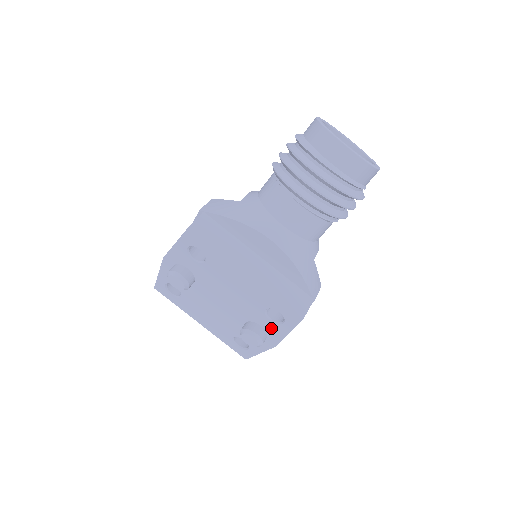
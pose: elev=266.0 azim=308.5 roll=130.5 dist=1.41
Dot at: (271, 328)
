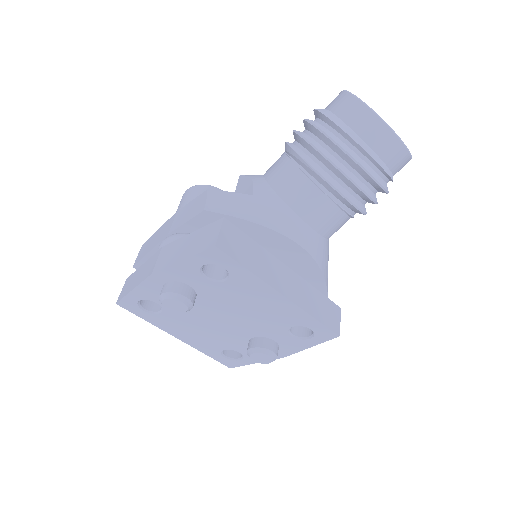
Dot at: (288, 342)
